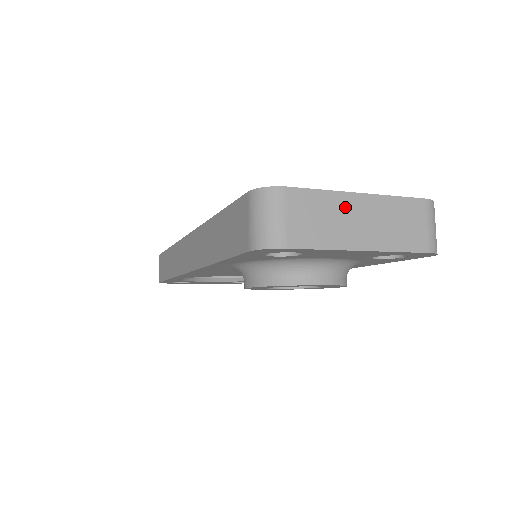
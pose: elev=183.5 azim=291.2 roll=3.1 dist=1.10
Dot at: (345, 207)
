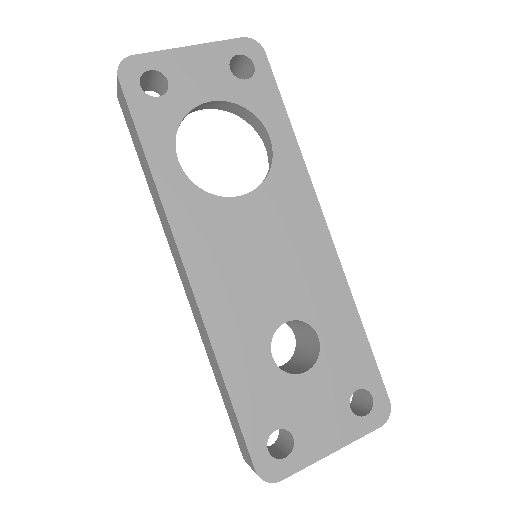
Dot at: occluded
